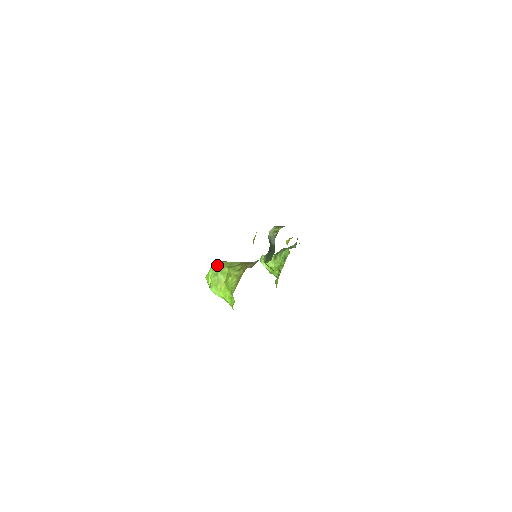
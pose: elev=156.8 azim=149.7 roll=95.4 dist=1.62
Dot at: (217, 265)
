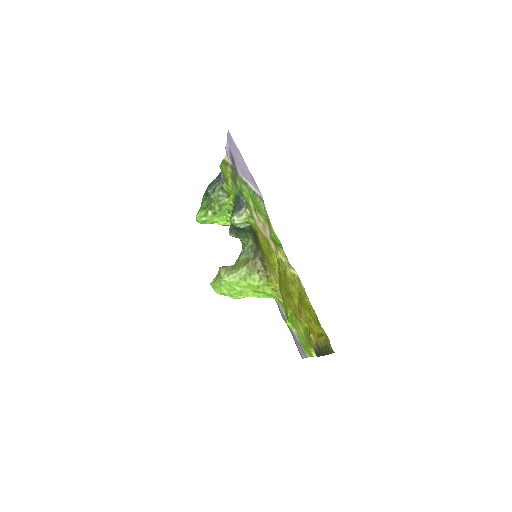
Dot at: (227, 284)
